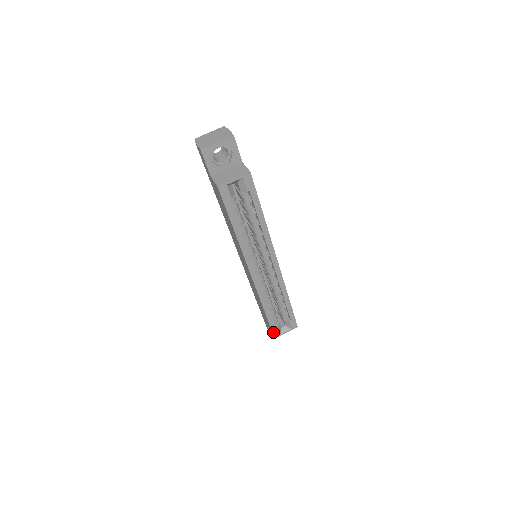
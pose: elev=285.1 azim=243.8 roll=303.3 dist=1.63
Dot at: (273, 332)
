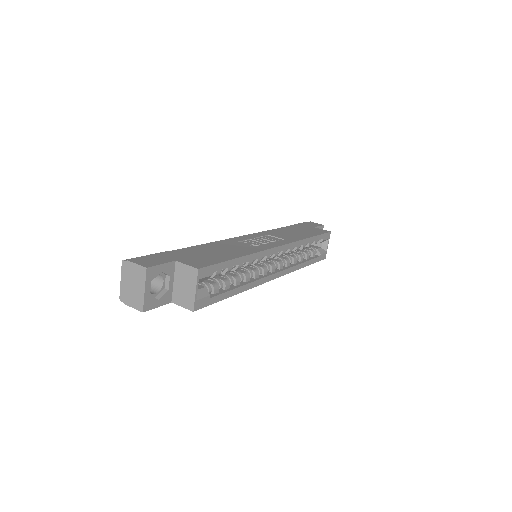
Dot at: occluded
